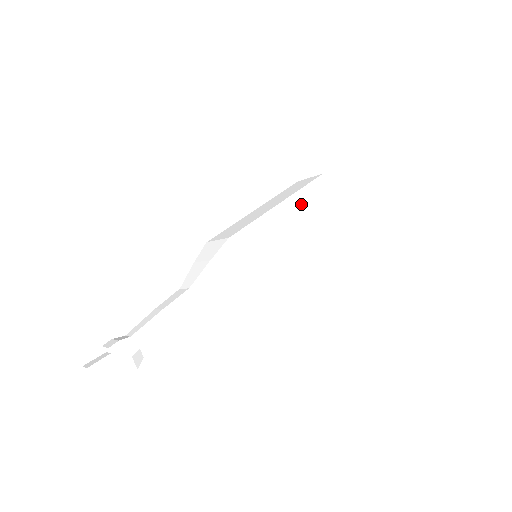
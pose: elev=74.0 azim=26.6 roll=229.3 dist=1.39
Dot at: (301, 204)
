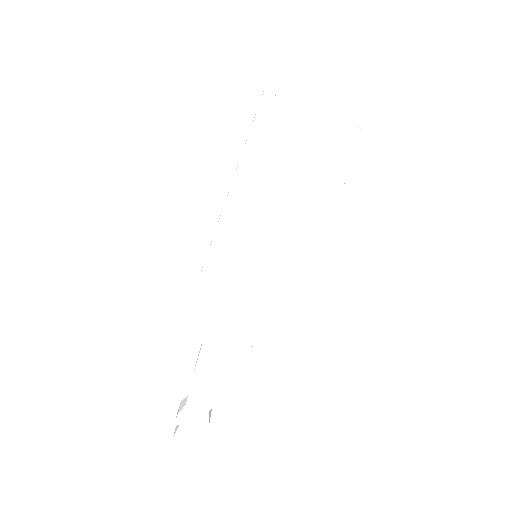
Dot at: (252, 180)
